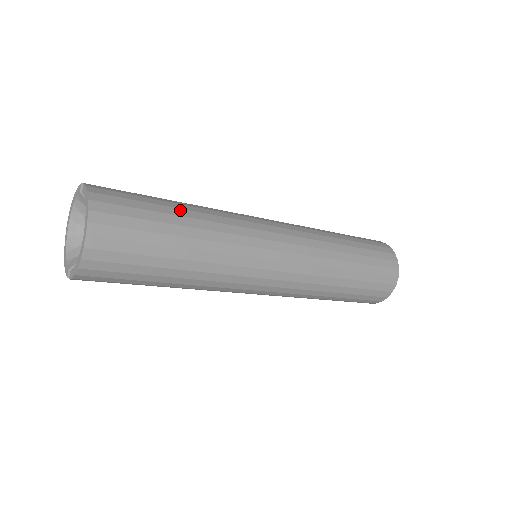
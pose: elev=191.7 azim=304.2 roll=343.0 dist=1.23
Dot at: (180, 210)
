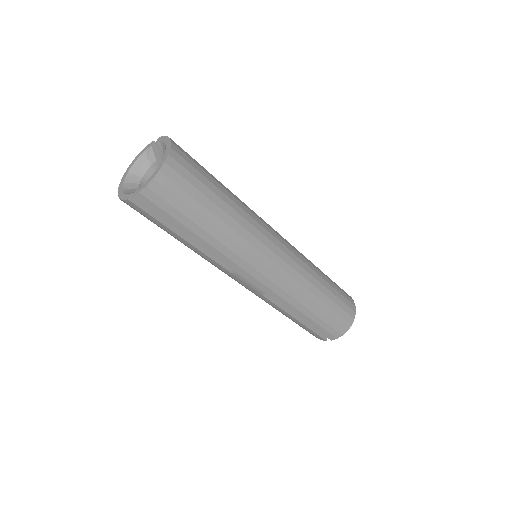
Dot at: occluded
